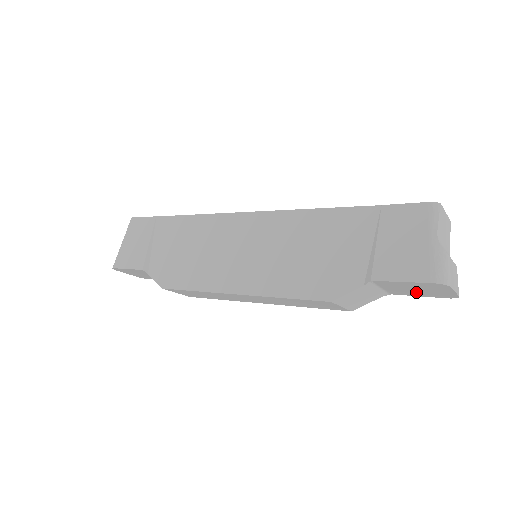
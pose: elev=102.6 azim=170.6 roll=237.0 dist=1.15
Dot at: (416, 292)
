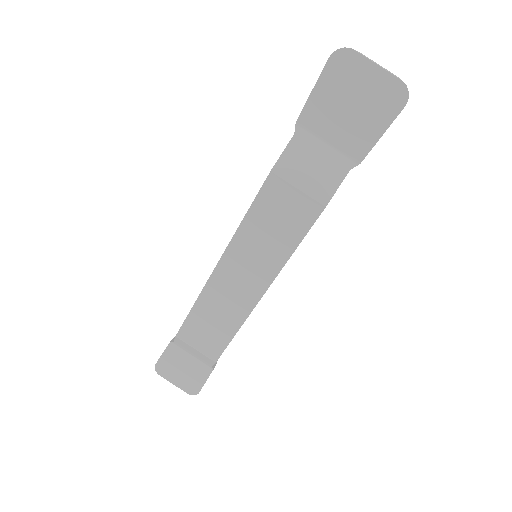
Dot at: (362, 119)
